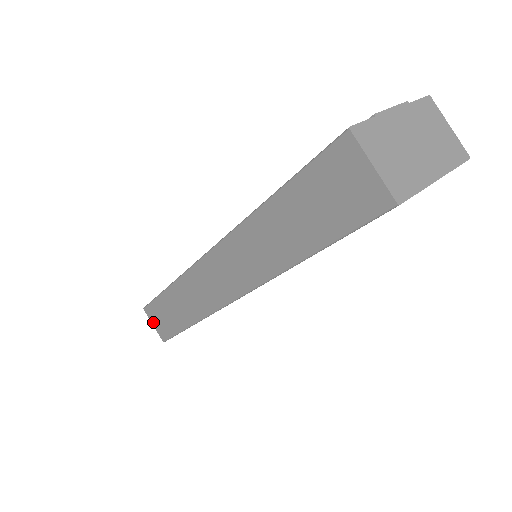
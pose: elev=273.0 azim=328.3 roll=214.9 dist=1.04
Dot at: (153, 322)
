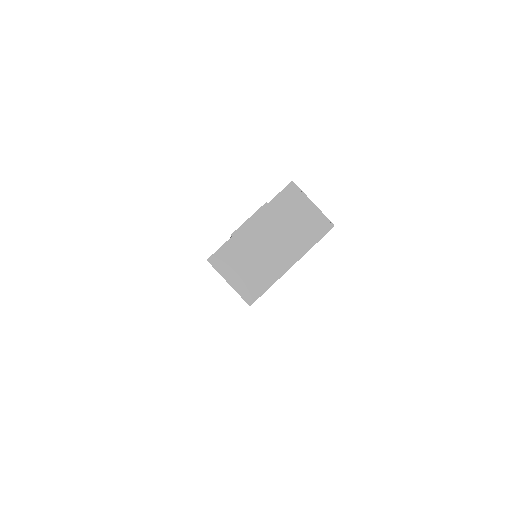
Dot at: occluded
